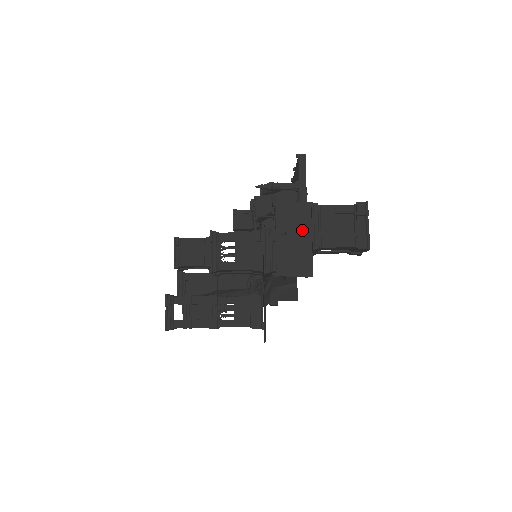
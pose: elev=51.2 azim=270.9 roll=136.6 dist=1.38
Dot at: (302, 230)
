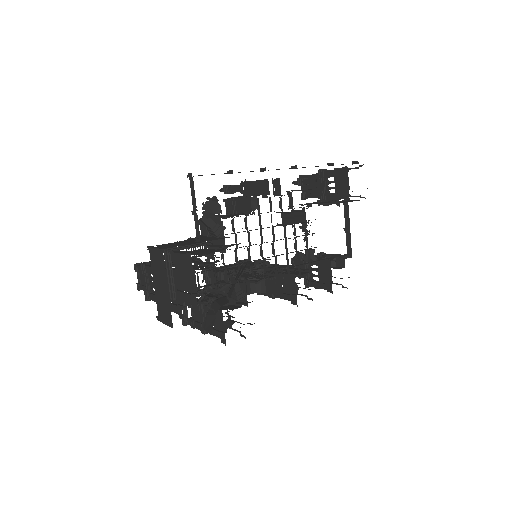
Dot at: (162, 278)
